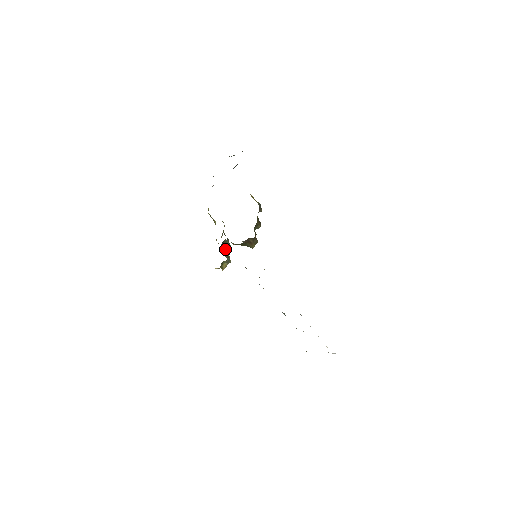
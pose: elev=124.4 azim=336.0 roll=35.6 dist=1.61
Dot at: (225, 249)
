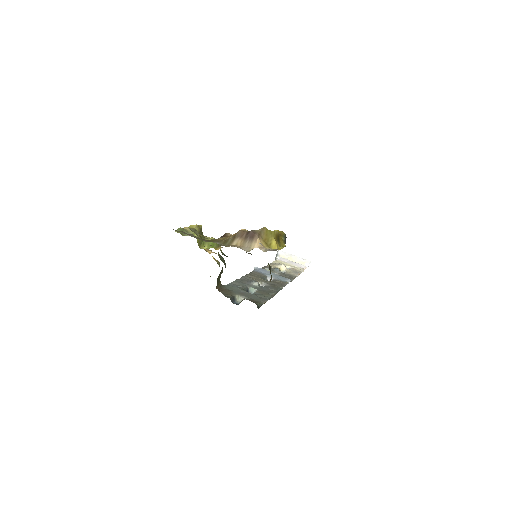
Dot at: (219, 274)
